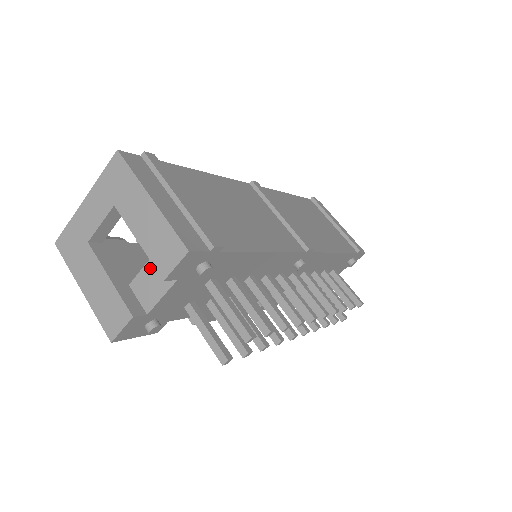
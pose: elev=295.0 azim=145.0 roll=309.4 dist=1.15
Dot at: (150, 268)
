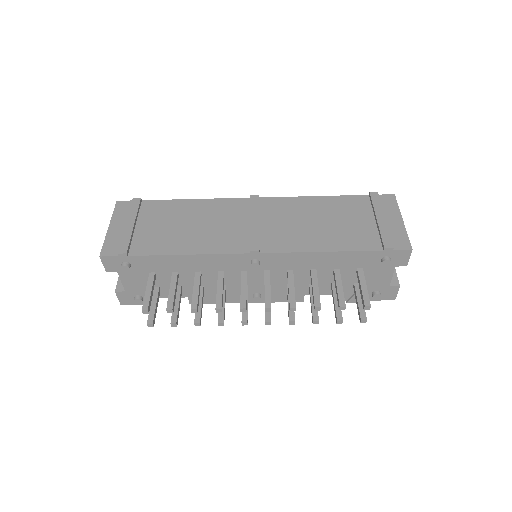
Dot at: occluded
